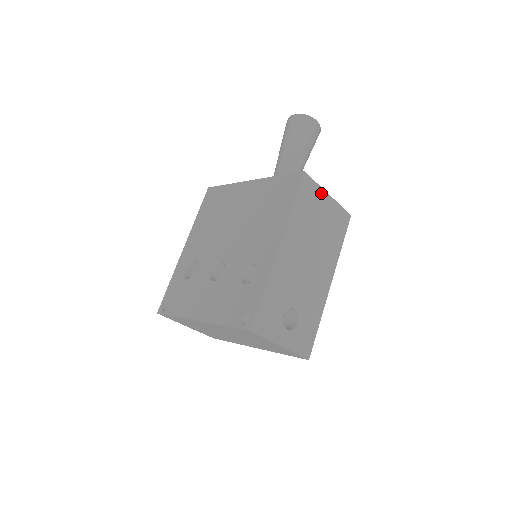
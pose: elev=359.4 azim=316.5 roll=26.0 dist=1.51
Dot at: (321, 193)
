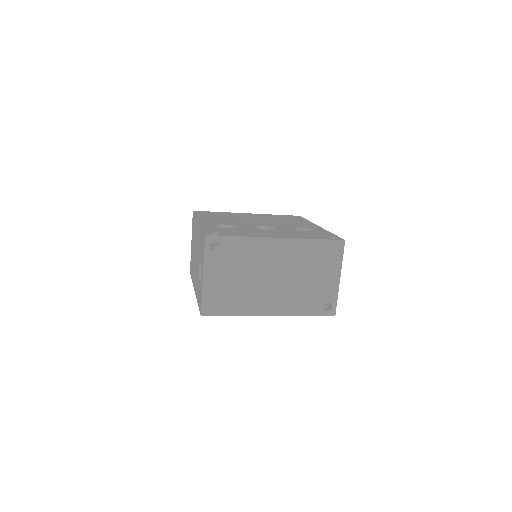
Dot at: occluded
